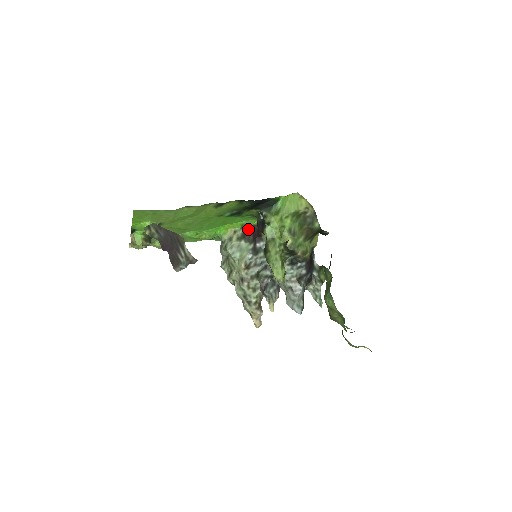
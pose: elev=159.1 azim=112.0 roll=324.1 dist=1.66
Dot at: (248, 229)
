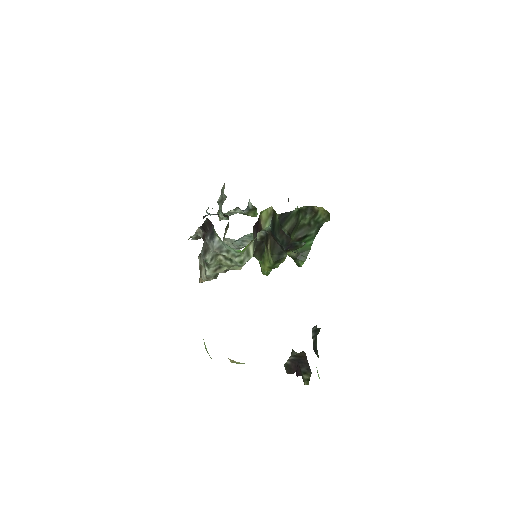
Dot at: (254, 225)
